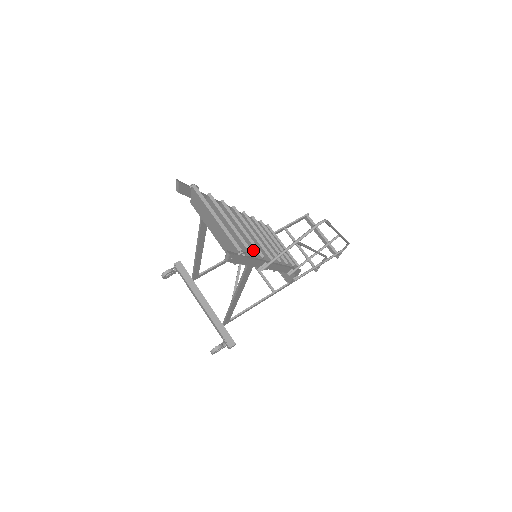
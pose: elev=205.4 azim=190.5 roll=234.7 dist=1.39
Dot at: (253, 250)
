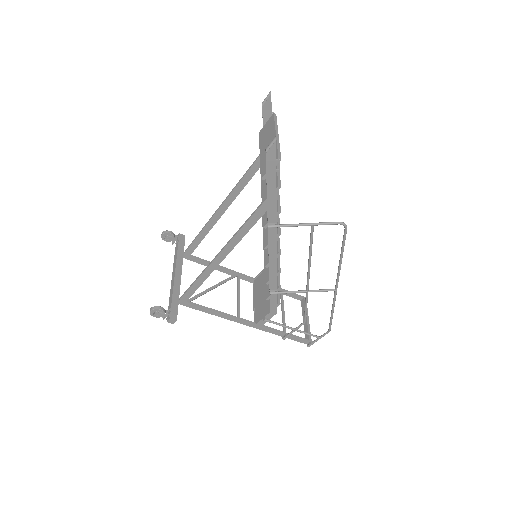
Dot at: occluded
